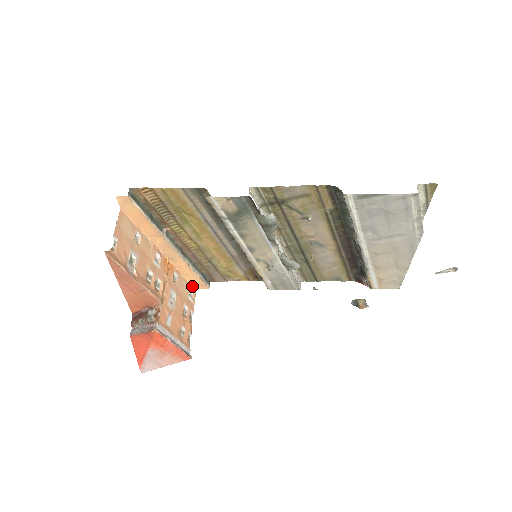
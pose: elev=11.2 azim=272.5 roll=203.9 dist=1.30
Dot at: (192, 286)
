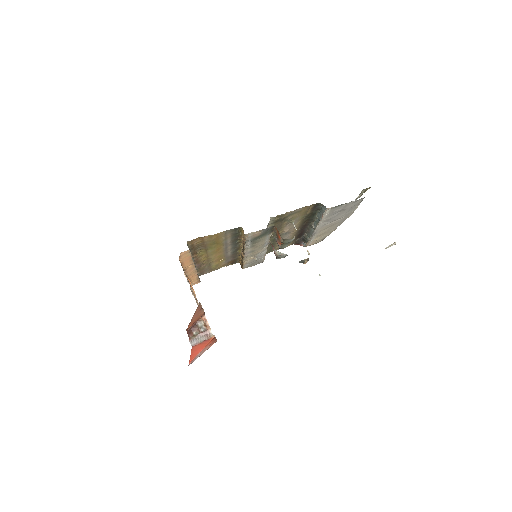
Dot at: occluded
